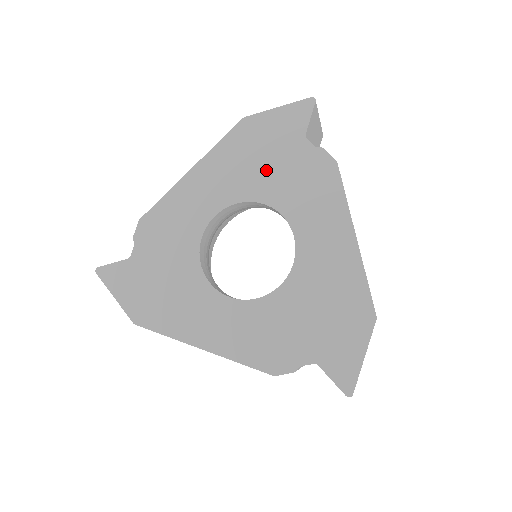
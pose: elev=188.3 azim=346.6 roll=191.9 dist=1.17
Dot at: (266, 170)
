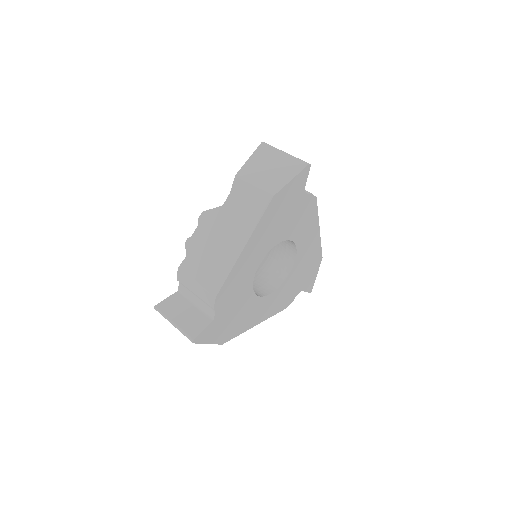
Dot at: (285, 222)
